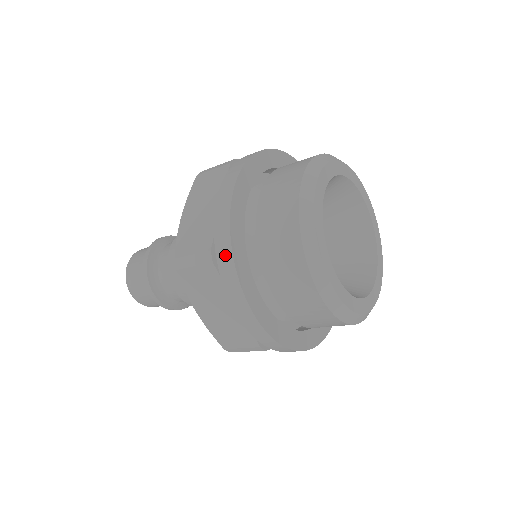
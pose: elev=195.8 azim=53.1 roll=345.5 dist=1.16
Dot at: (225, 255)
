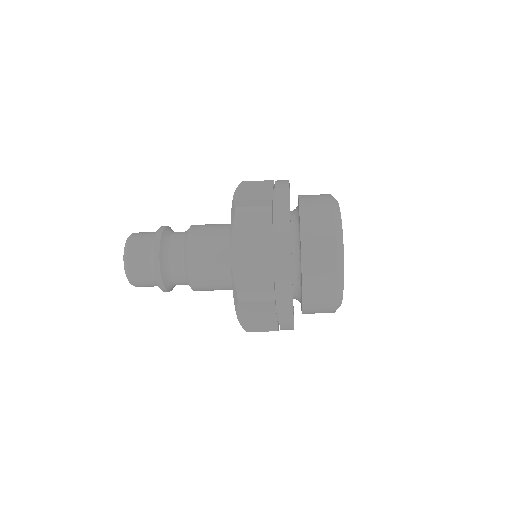
Dot at: (286, 296)
